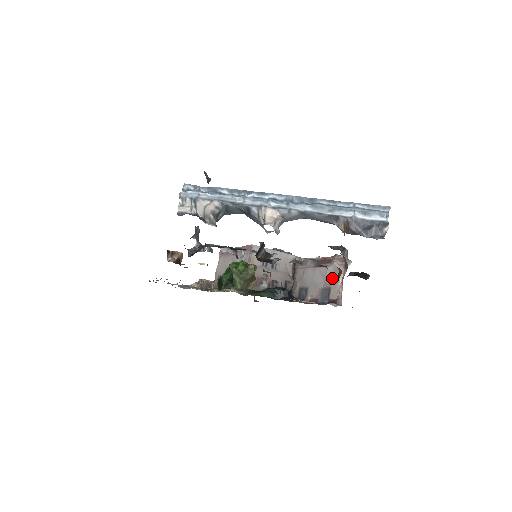
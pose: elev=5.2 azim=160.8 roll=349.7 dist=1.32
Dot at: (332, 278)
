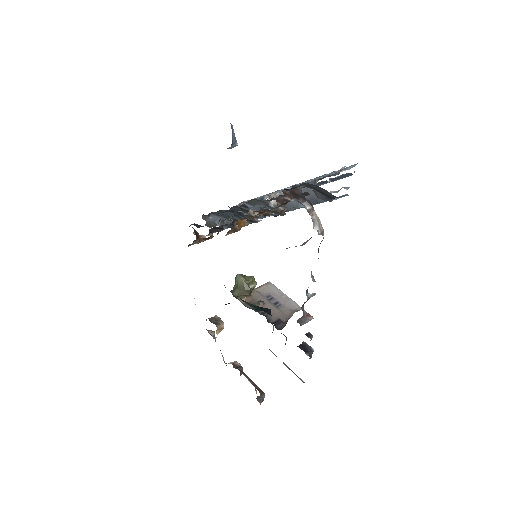
Dot at: occluded
